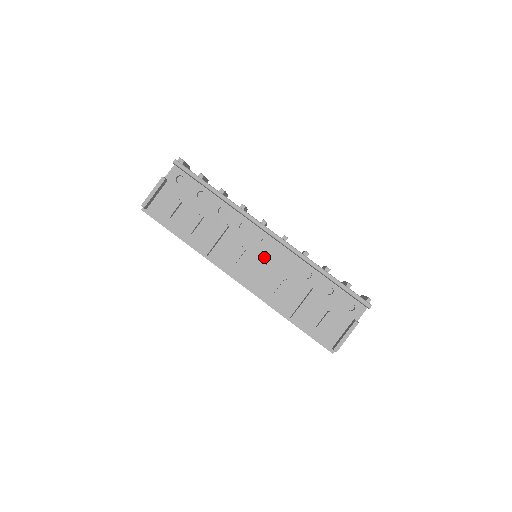
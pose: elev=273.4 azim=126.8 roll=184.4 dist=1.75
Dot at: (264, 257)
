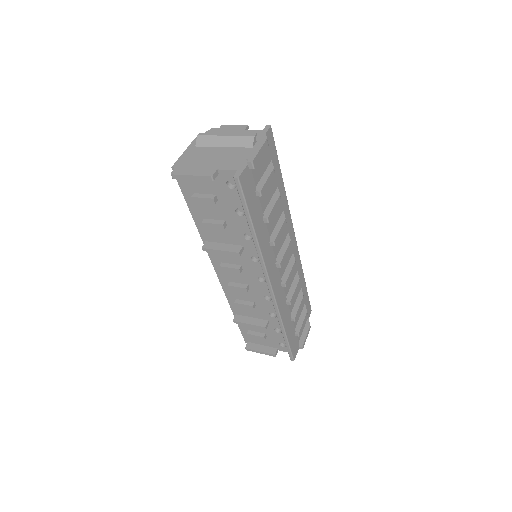
Dot at: (252, 283)
